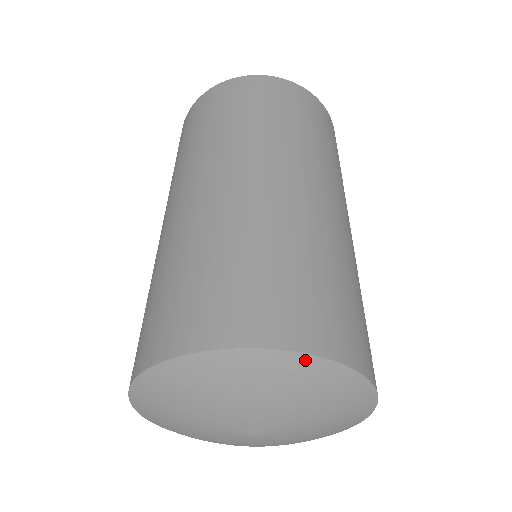
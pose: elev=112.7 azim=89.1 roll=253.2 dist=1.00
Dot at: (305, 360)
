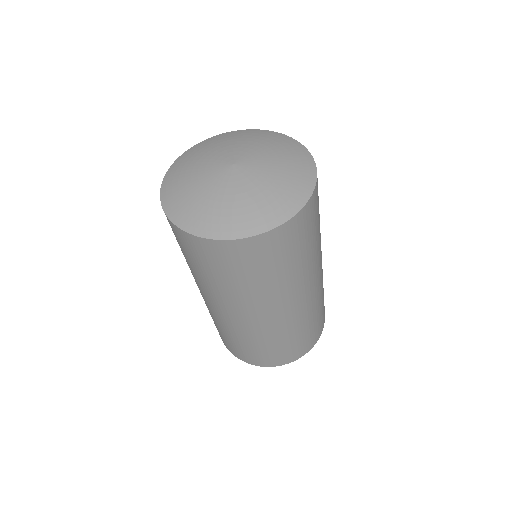
Dot at: (274, 133)
